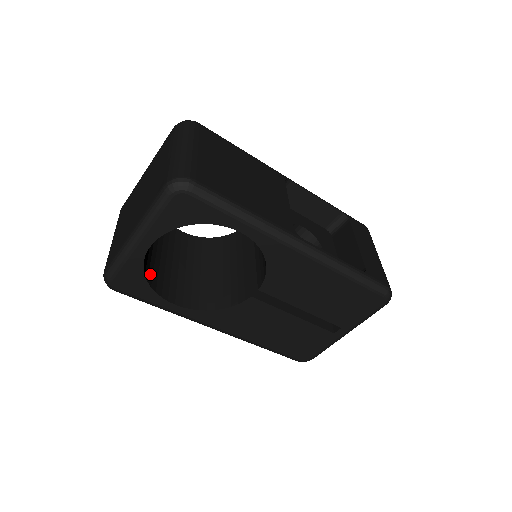
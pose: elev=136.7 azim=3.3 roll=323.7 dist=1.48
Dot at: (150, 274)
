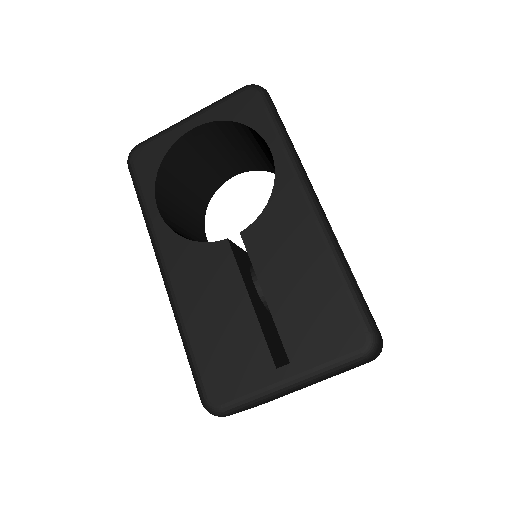
Dot at: (165, 174)
